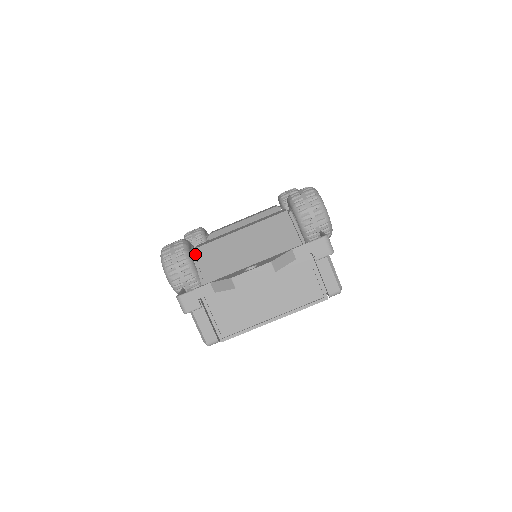
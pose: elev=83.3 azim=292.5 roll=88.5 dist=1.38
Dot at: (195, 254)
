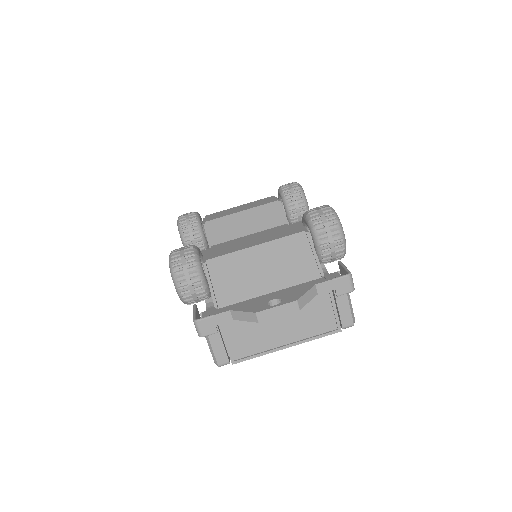
Dot at: (207, 266)
